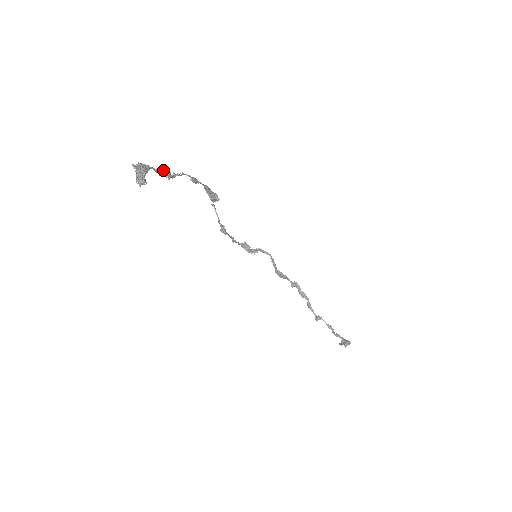
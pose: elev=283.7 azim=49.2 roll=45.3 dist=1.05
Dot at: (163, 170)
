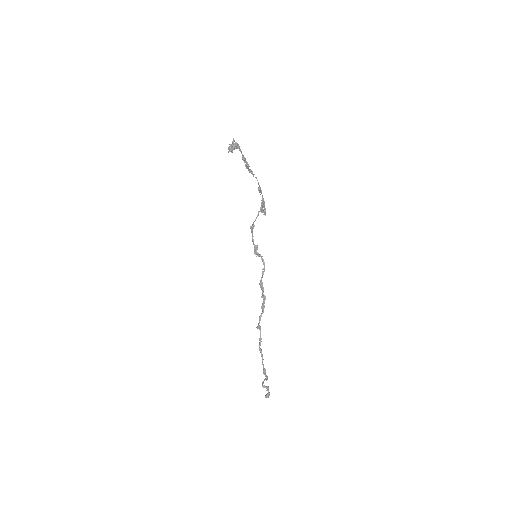
Dot at: (246, 161)
